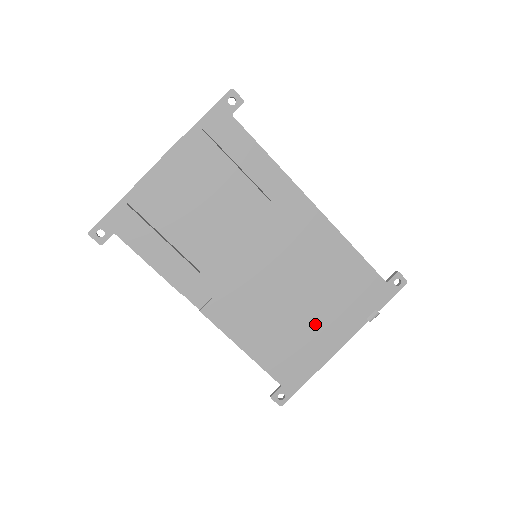
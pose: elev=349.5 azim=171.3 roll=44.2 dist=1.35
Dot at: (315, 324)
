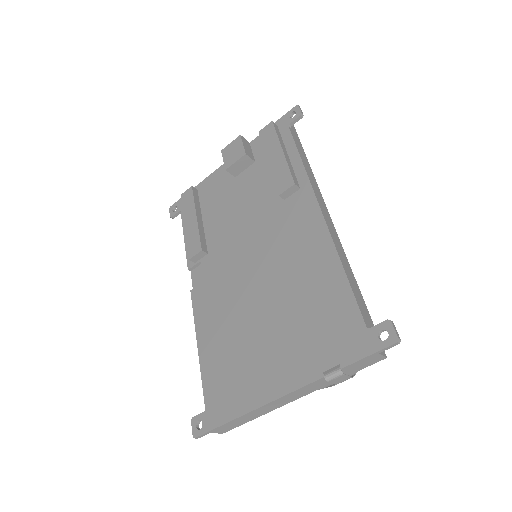
Dot at: (266, 349)
